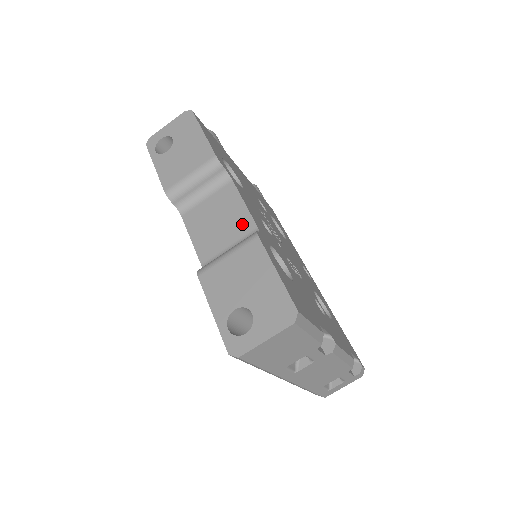
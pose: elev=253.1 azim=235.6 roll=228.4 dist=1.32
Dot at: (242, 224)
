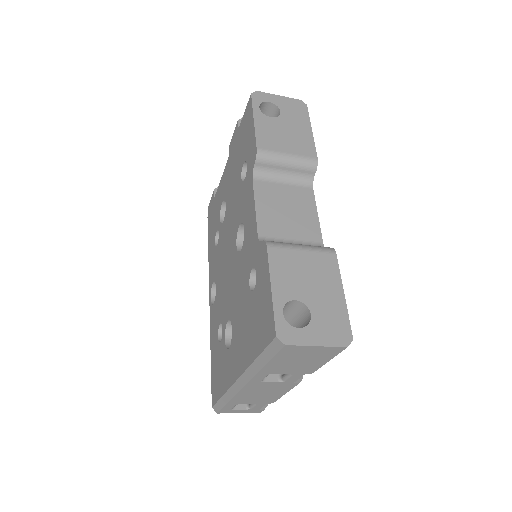
Dot at: (310, 230)
